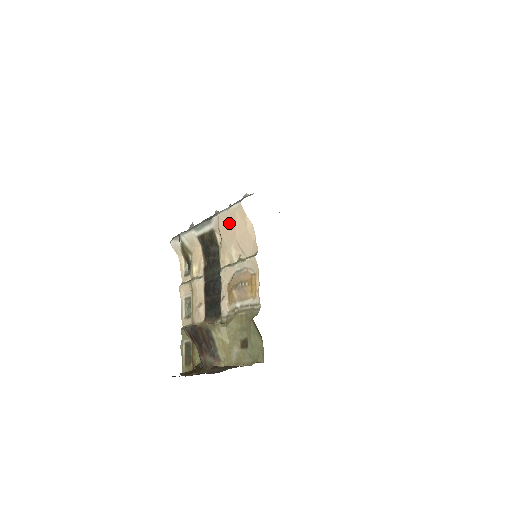
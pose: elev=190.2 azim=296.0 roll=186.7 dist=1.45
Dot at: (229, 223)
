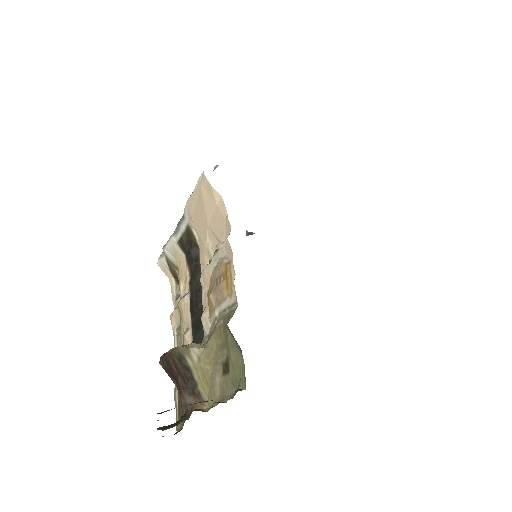
Dot at: (198, 207)
